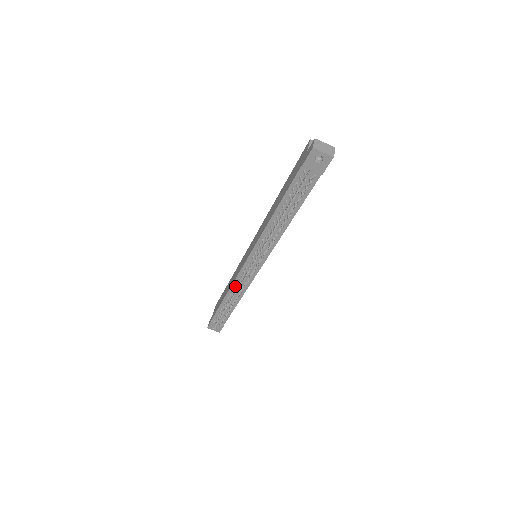
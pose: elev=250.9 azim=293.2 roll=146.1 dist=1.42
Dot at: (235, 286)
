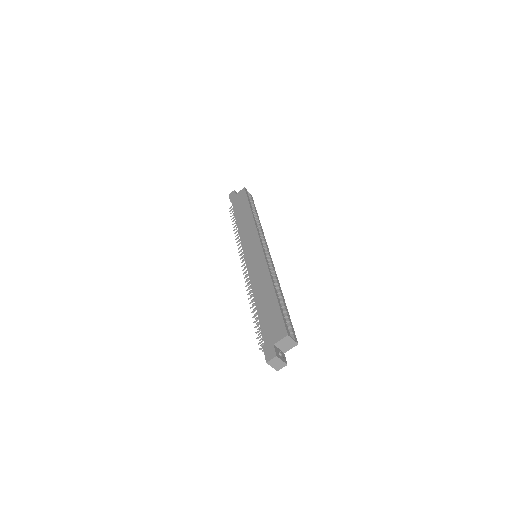
Dot at: occluded
